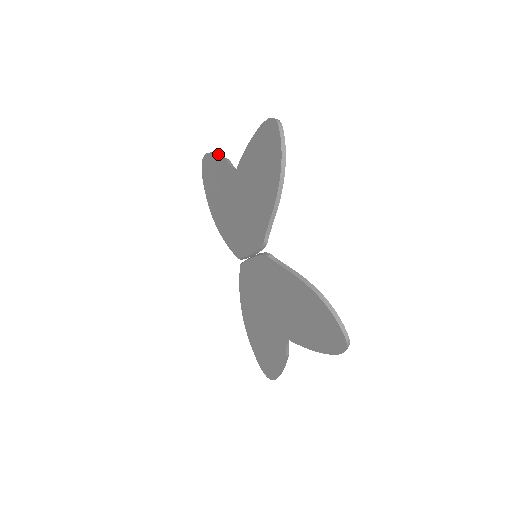
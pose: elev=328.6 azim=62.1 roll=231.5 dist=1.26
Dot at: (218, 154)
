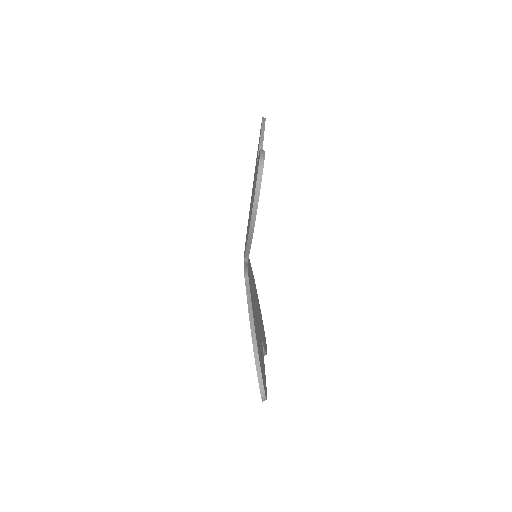
Dot at: (261, 130)
